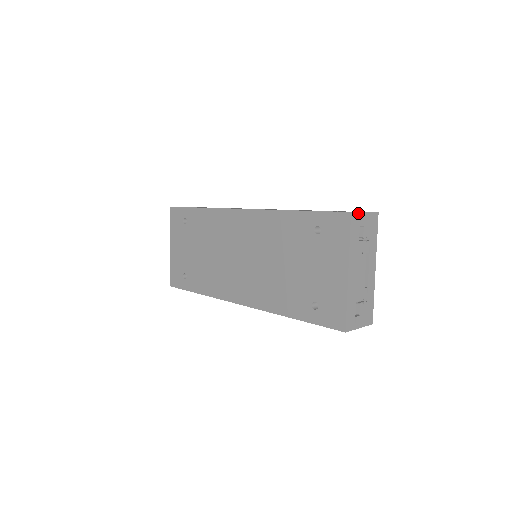
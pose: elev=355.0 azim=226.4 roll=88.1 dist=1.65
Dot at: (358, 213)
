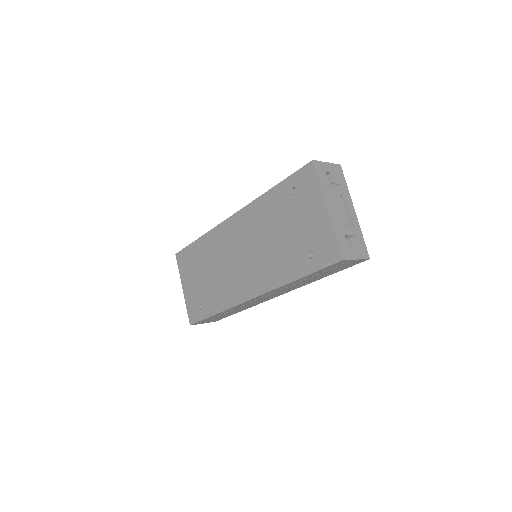
Dot at: (320, 162)
